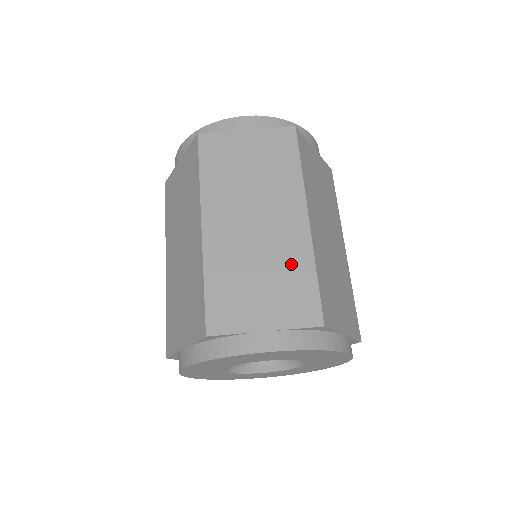
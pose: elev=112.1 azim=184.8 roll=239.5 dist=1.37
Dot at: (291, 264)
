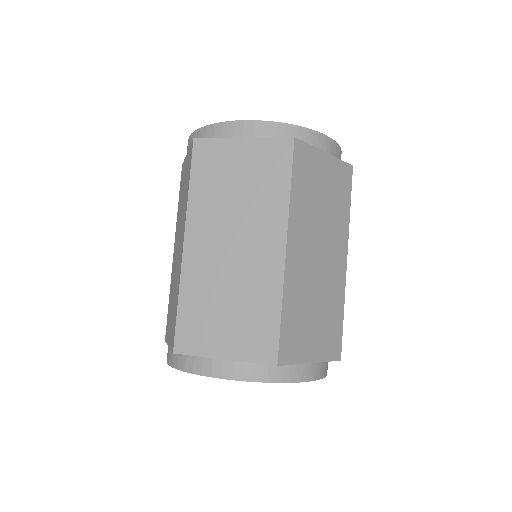
Dot at: (259, 298)
